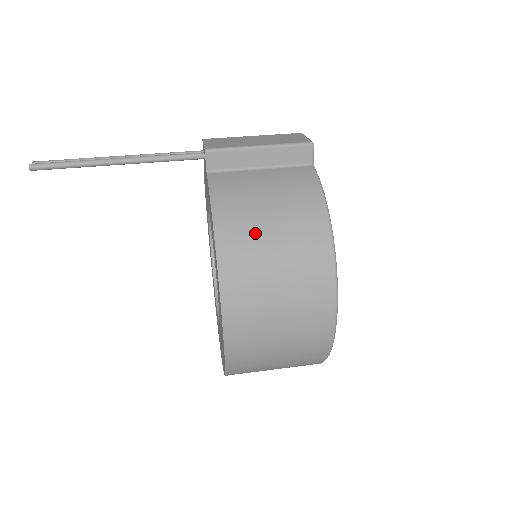
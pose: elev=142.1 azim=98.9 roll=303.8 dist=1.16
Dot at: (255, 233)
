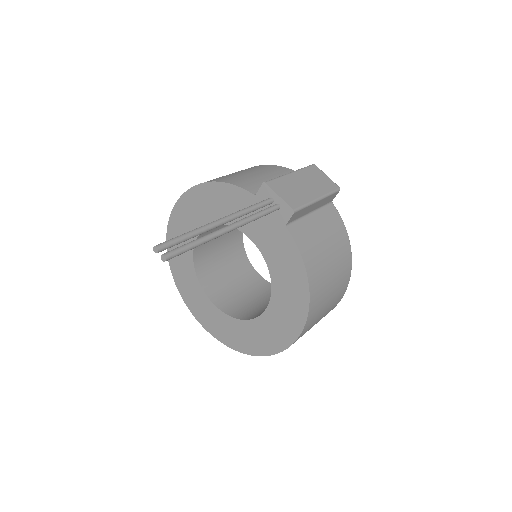
Dot at: (325, 277)
